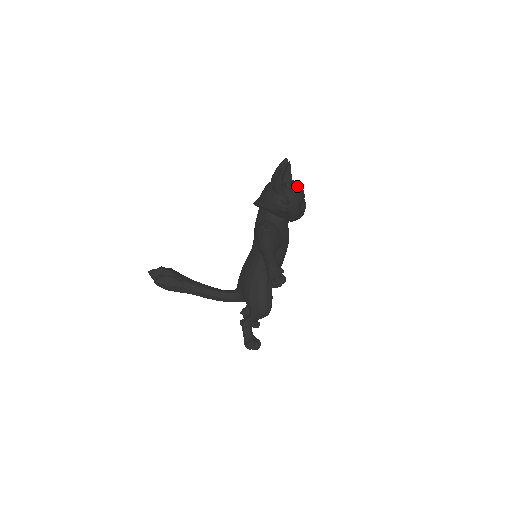
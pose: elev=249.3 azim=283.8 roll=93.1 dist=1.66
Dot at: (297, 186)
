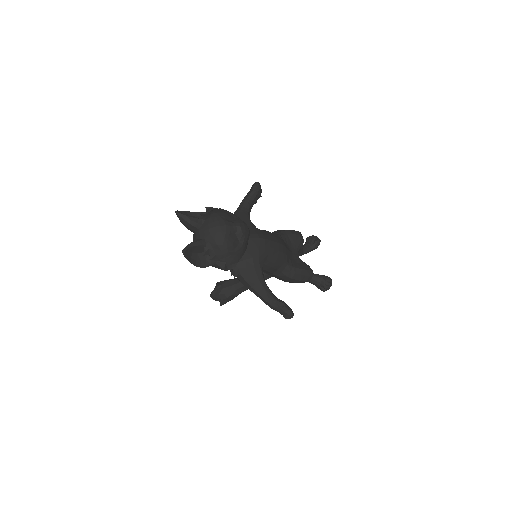
Dot at: (214, 242)
